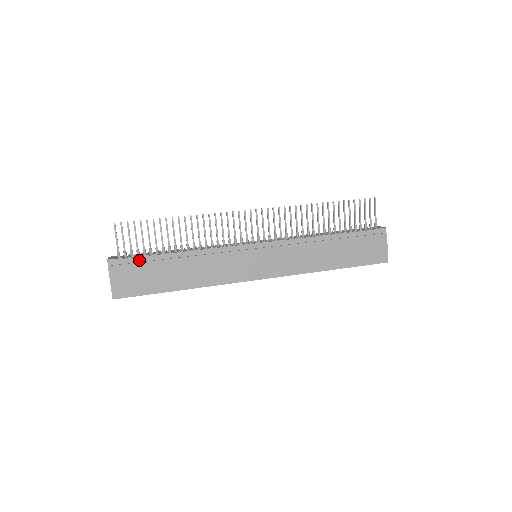
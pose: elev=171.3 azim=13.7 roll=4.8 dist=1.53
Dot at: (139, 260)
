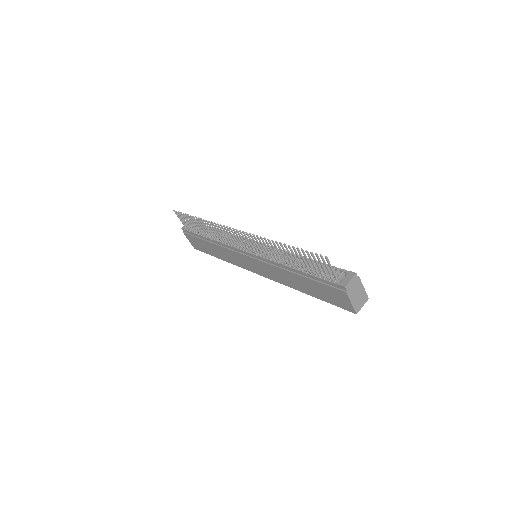
Dot at: (194, 234)
